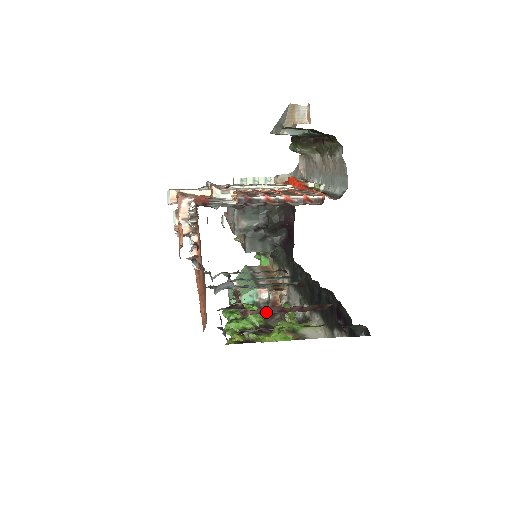
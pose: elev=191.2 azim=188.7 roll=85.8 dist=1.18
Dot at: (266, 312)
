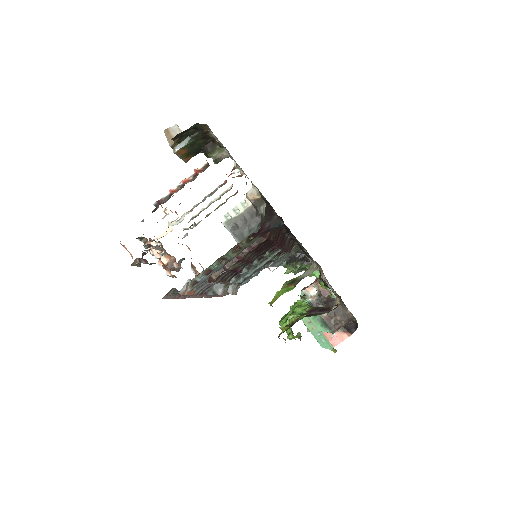
Dot at: (225, 268)
